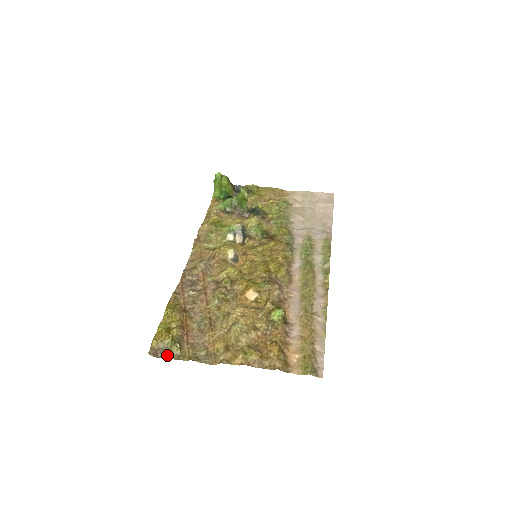
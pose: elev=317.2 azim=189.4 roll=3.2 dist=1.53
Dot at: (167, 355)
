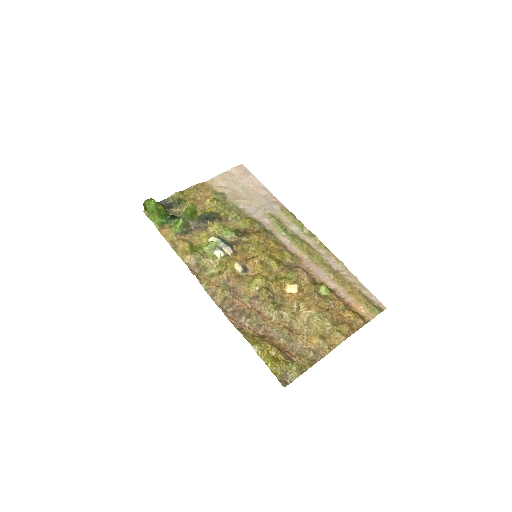
Dot at: (294, 376)
